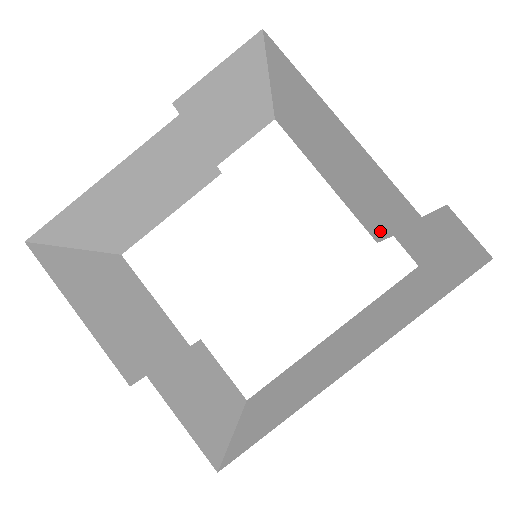
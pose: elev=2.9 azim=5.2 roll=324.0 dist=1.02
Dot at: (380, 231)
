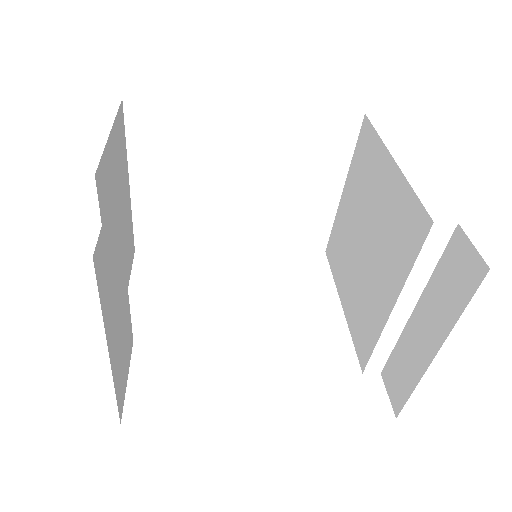
Dot at: (375, 332)
